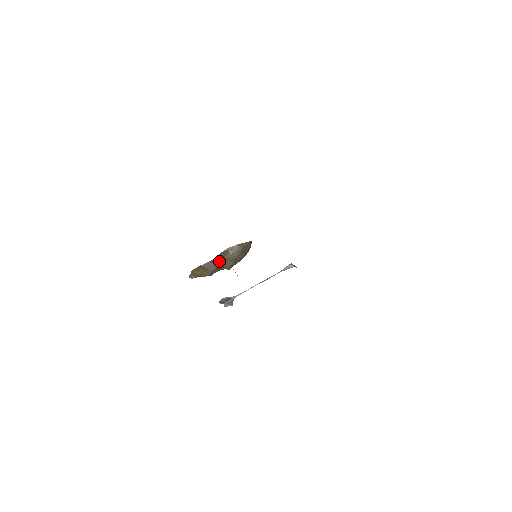
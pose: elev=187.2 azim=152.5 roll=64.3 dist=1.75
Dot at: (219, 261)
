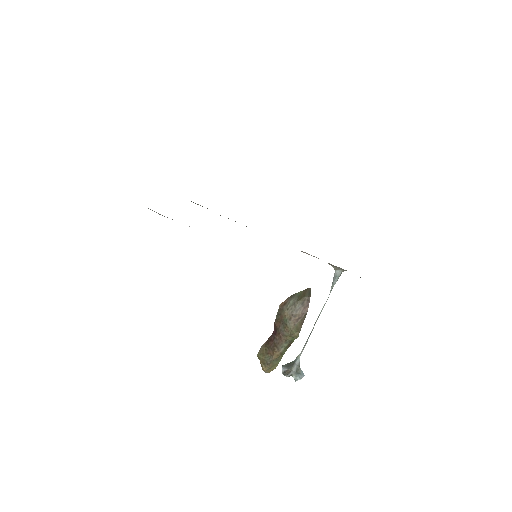
Dot at: (279, 328)
